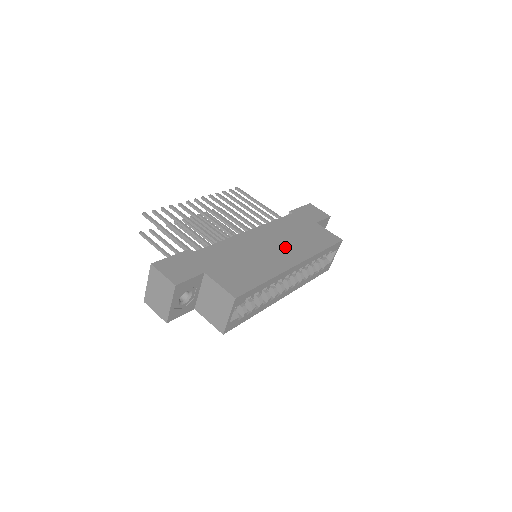
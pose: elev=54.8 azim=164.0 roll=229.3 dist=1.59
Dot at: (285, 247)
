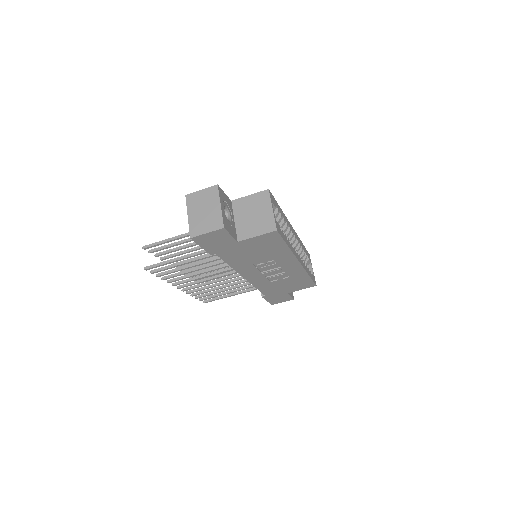
Dot at: occluded
